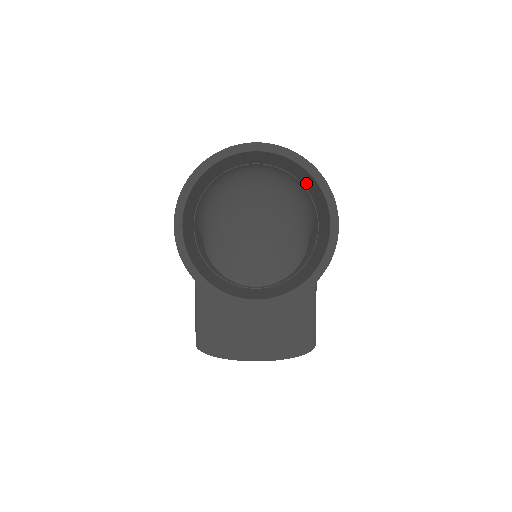
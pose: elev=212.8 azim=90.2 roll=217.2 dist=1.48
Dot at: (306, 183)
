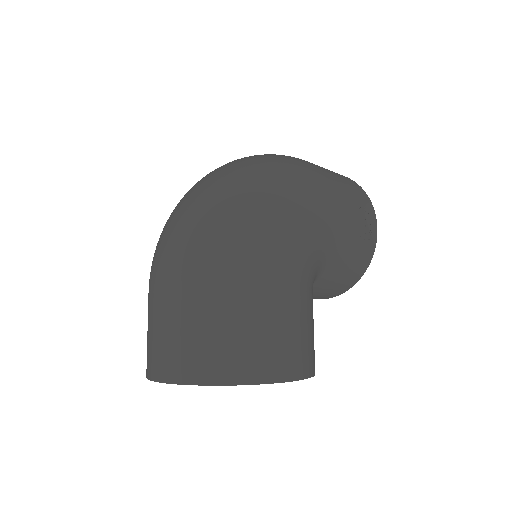
Dot at: occluded
